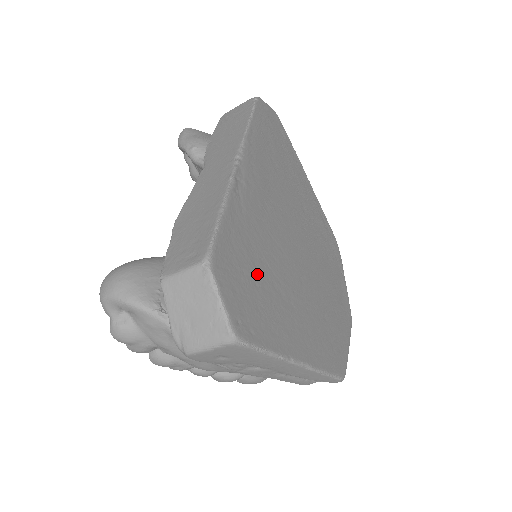
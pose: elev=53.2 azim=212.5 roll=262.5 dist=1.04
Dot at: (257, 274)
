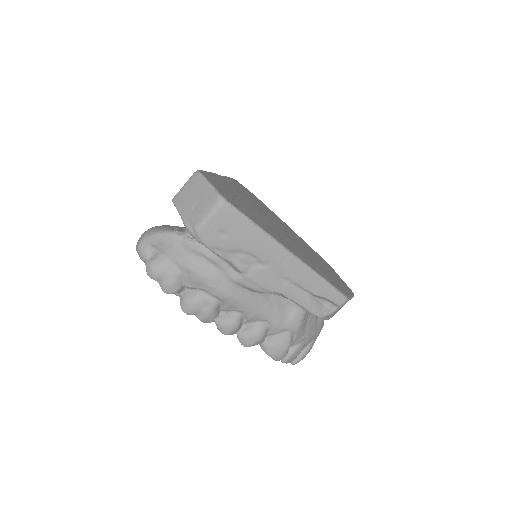
Dot at: (240, 202)
